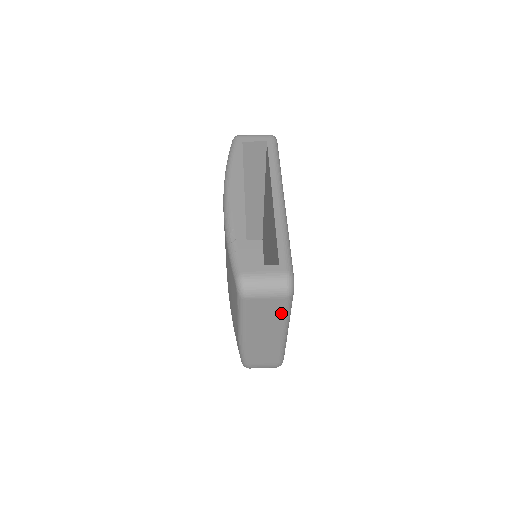
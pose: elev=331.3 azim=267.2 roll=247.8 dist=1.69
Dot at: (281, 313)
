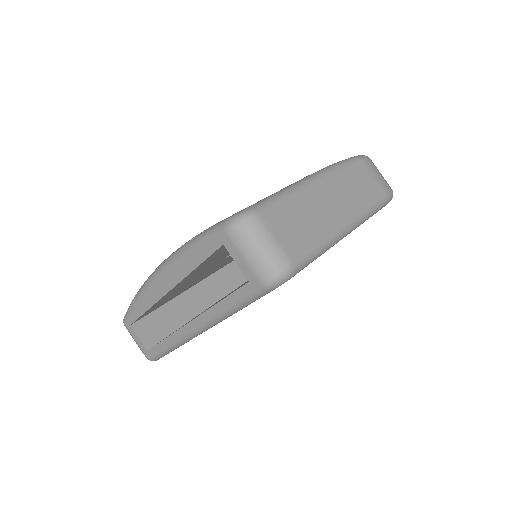
Dot at: occluded
